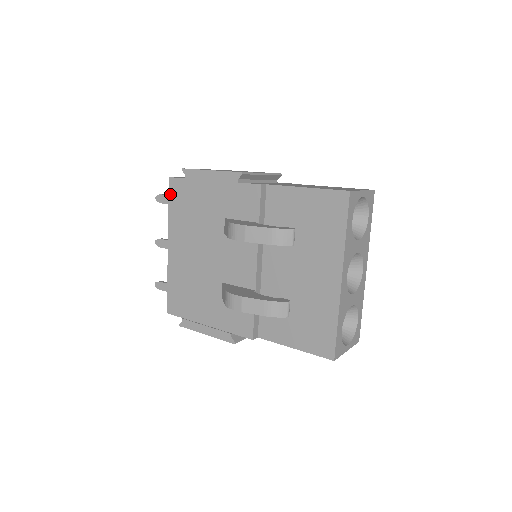
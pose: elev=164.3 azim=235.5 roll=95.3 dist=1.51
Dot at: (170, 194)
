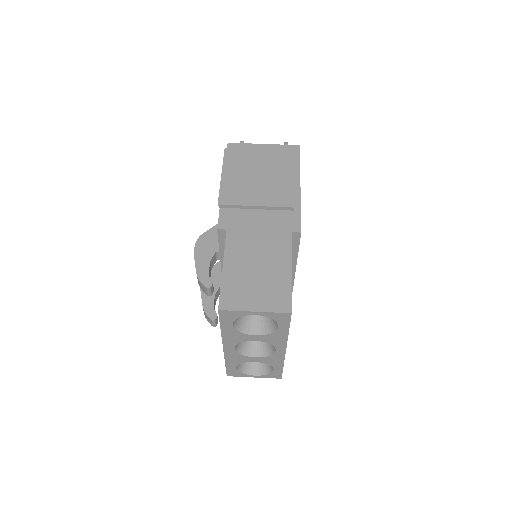
Dot at: occluded
